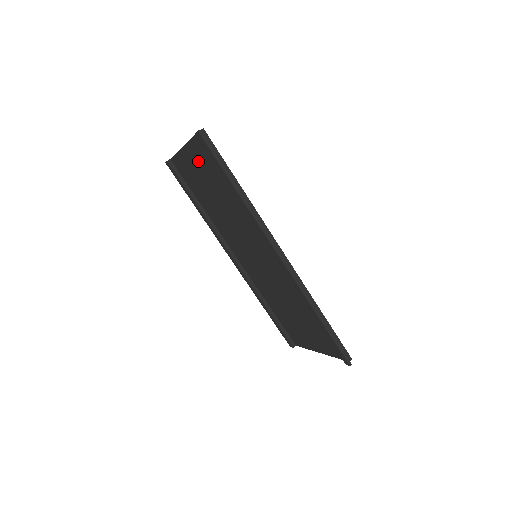
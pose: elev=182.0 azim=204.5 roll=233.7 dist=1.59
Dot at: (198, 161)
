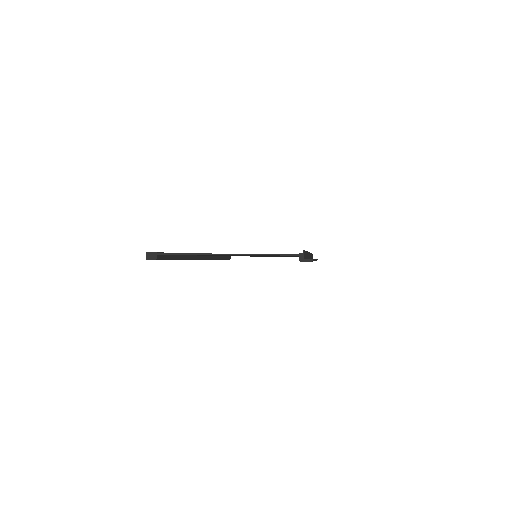
Dot at: occluded
